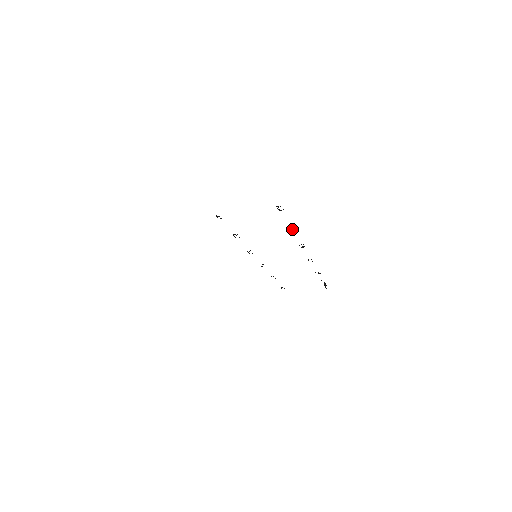
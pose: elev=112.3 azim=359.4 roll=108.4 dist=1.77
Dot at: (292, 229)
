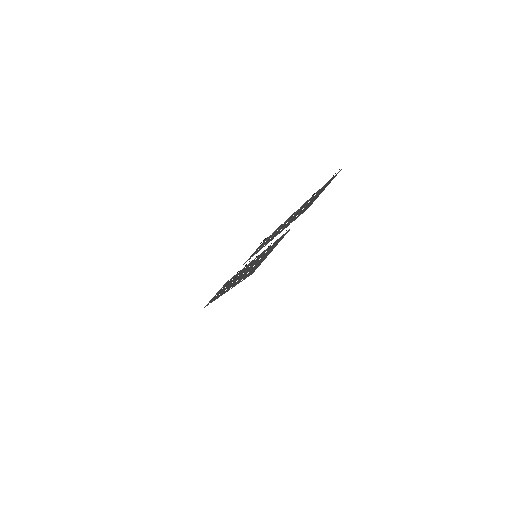
Dot at: (313, 194)
